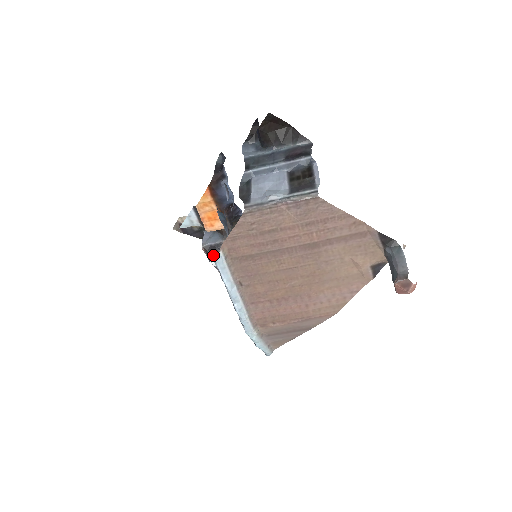
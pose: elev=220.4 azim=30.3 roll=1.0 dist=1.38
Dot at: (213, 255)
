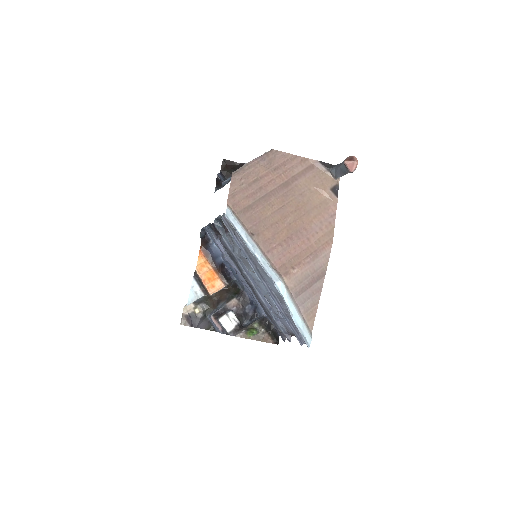
Dot at: (223, 317)
